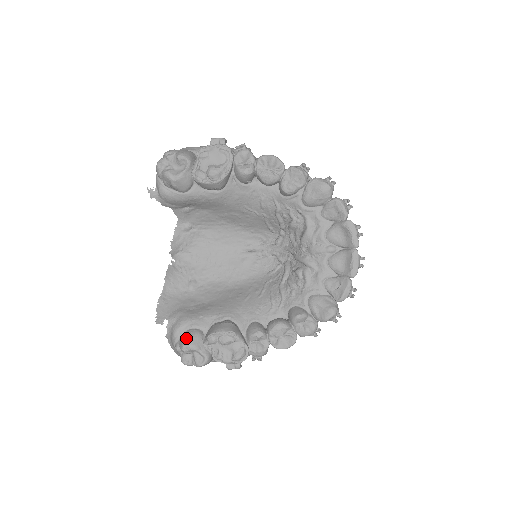
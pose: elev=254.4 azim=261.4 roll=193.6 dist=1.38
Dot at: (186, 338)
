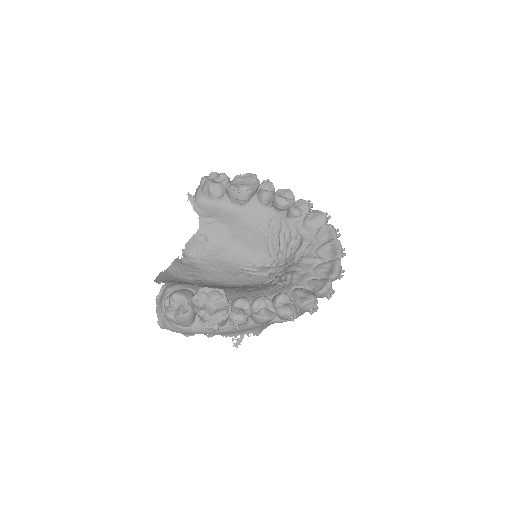
Dot at: (178, 290)
